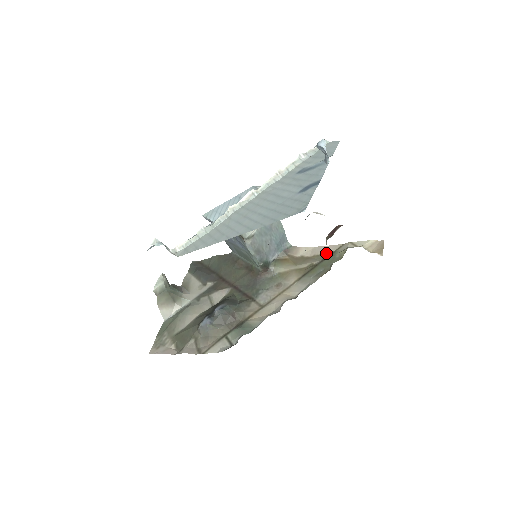
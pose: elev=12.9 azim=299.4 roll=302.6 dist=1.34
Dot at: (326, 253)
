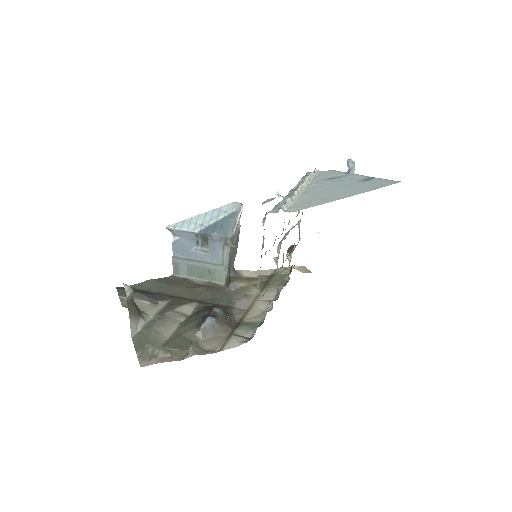
Dot at: (267, 274)
